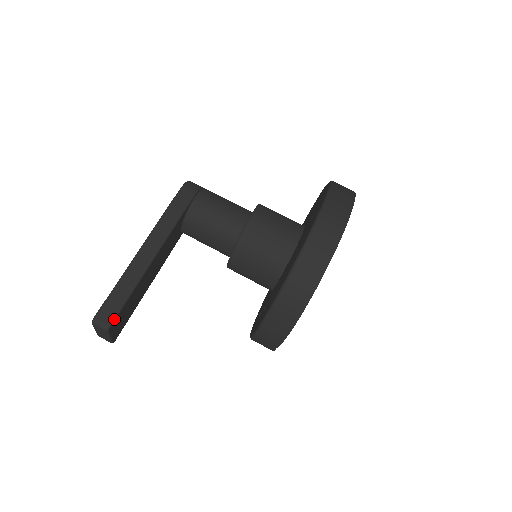
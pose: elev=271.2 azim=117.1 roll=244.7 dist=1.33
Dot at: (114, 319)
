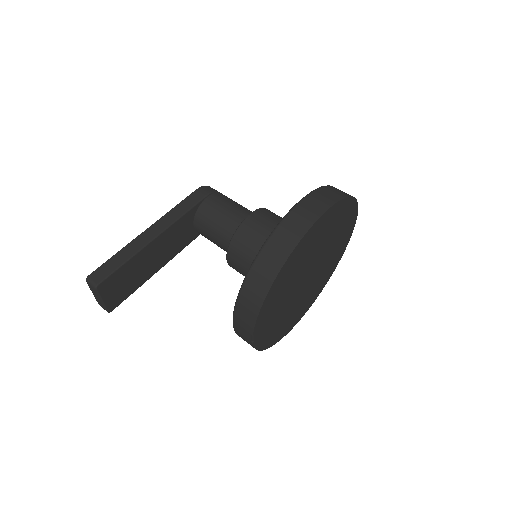
Dot at: (104, 279)
